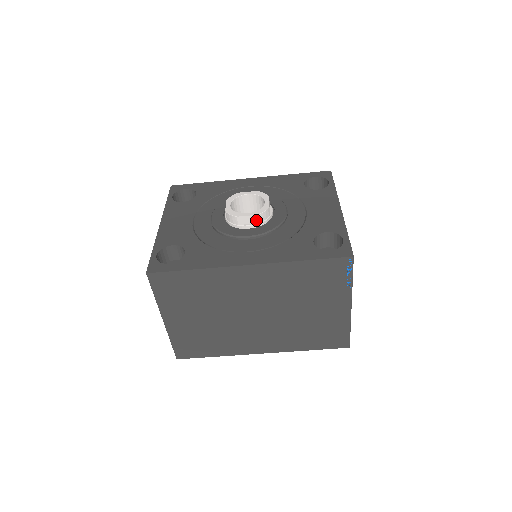
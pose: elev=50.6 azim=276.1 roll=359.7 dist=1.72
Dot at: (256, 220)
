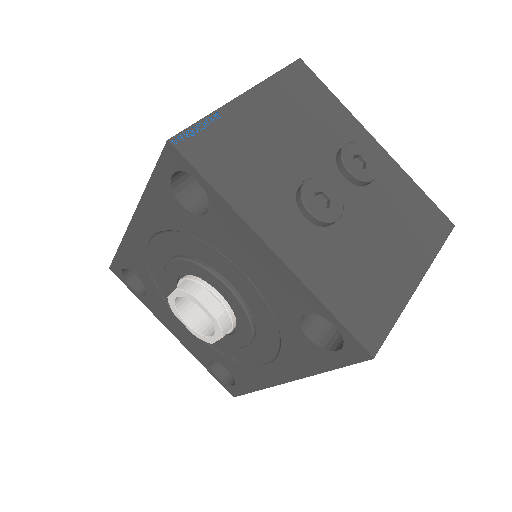
Dot at: occluded
